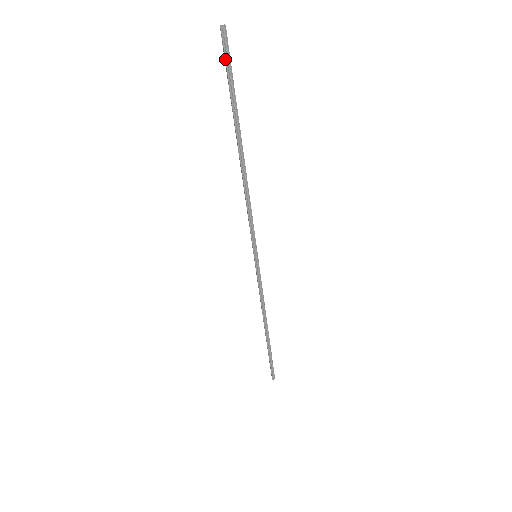
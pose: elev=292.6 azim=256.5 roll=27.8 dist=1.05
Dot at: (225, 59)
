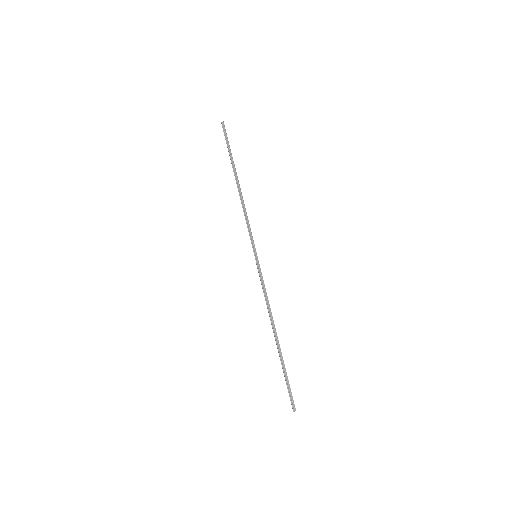
Dot at: (224, 135)
